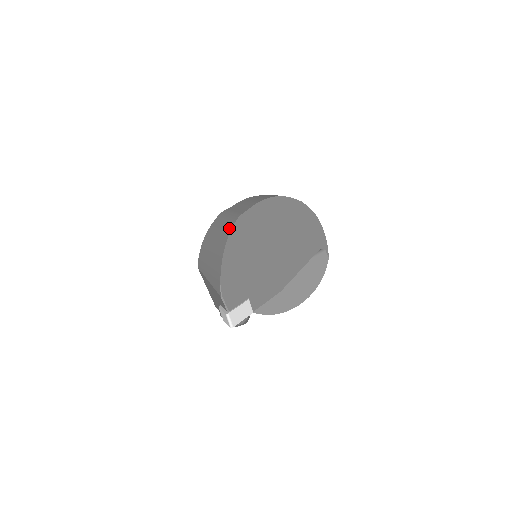
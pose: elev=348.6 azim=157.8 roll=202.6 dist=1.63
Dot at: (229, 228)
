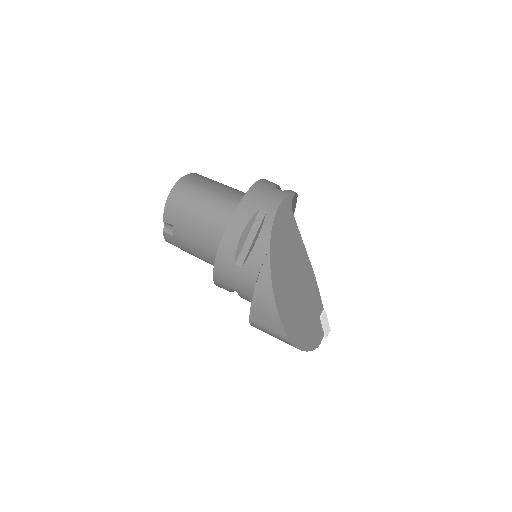
Dot at: occluded
